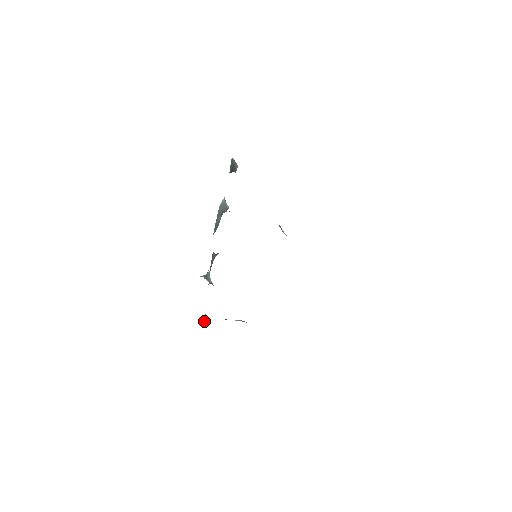
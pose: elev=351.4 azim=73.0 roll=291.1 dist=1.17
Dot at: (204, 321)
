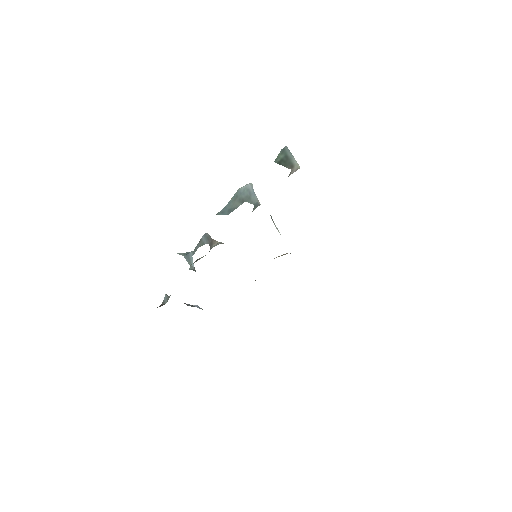
Dot at: (164, 303)
